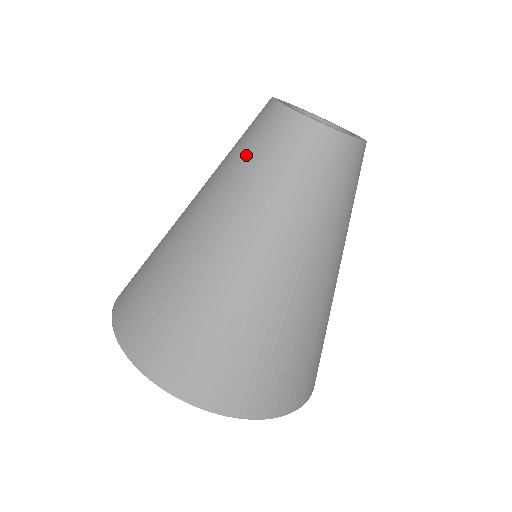
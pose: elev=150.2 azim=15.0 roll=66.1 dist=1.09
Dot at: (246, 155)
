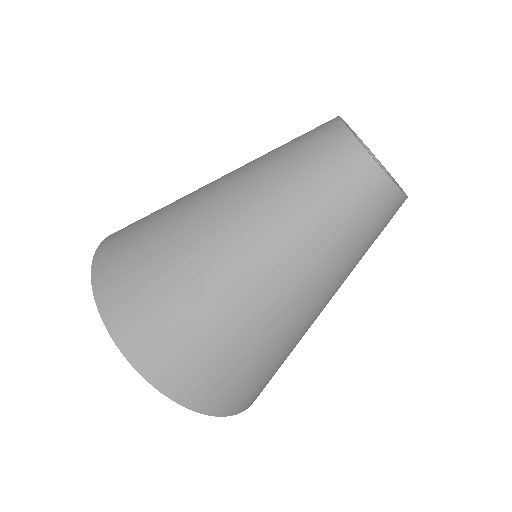
Dot at: (335, 215)
